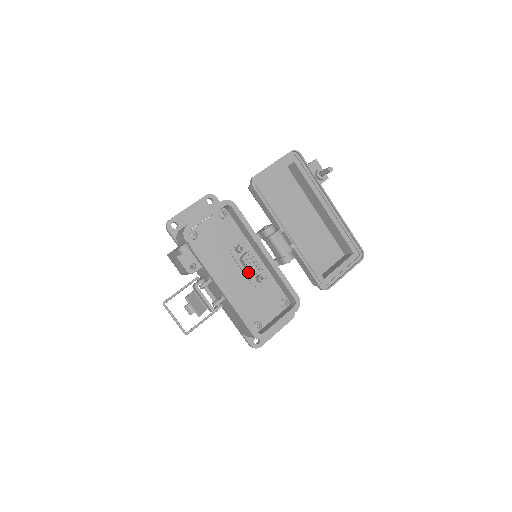
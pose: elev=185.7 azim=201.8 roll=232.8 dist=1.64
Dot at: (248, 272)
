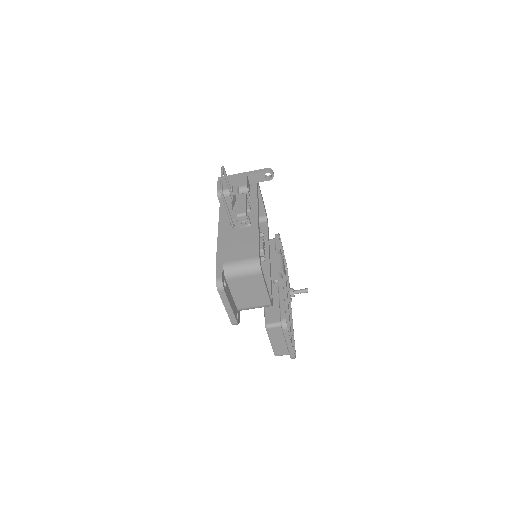
Dot at: occluded
